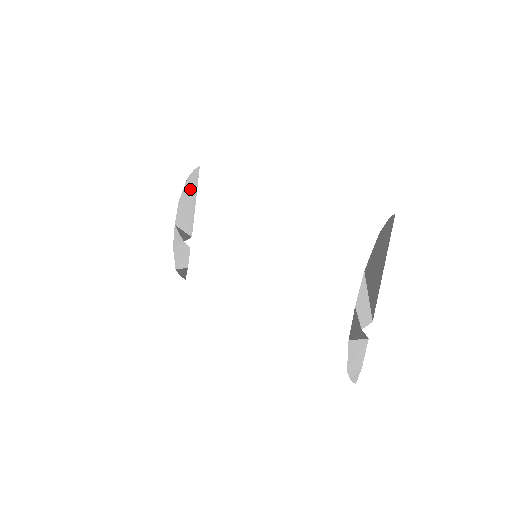
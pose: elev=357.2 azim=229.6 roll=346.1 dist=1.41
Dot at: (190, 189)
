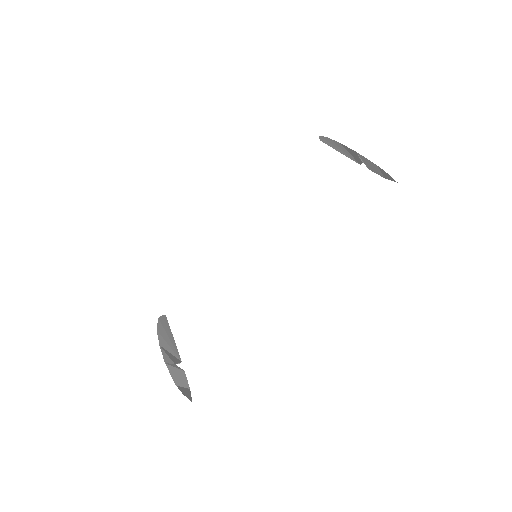
Dot at: (164, 326)
